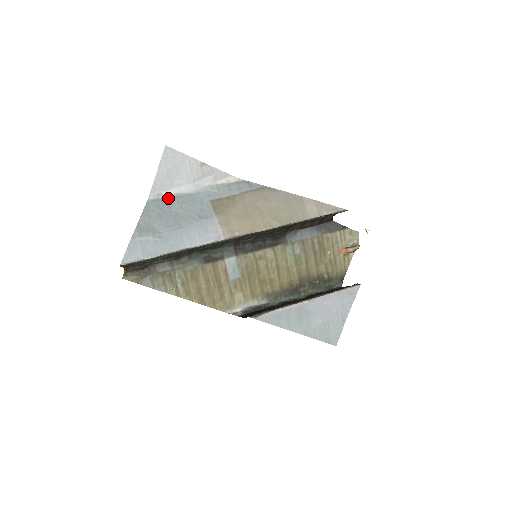
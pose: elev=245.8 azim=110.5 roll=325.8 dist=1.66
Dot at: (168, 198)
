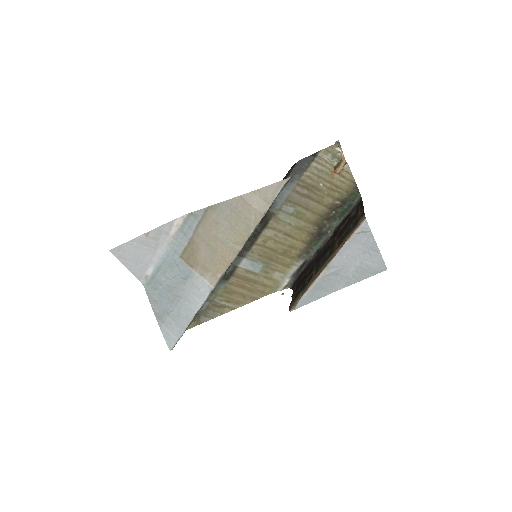
Dot at: (153, 275)
